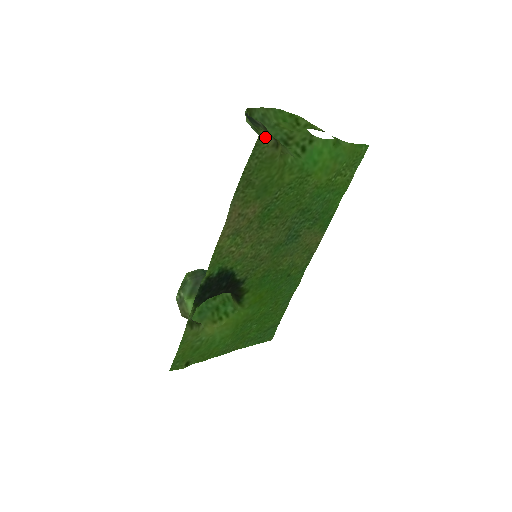
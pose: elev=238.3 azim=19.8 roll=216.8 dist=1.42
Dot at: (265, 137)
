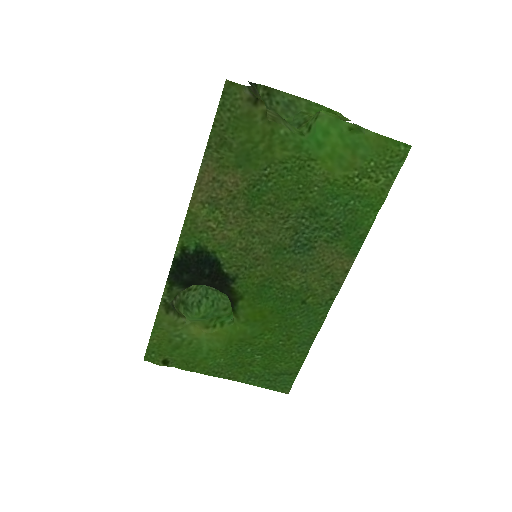
Dot at: (236, 86)
